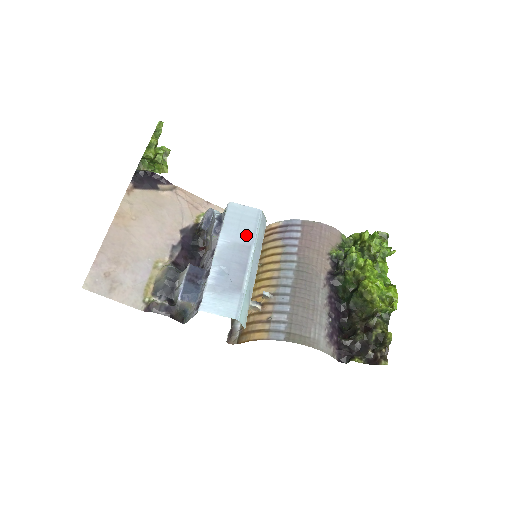
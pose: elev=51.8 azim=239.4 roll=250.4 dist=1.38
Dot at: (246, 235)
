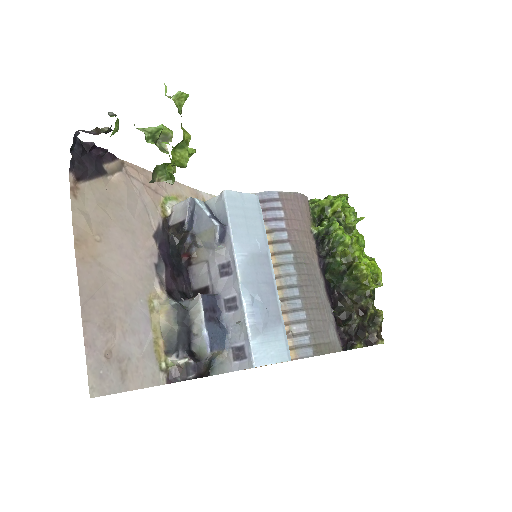
Dot at: (258, 238)
